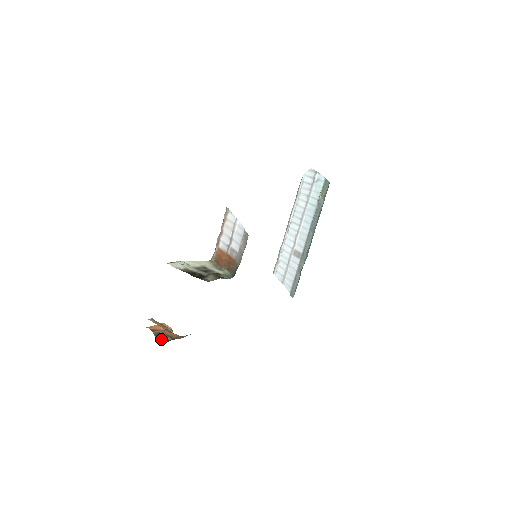
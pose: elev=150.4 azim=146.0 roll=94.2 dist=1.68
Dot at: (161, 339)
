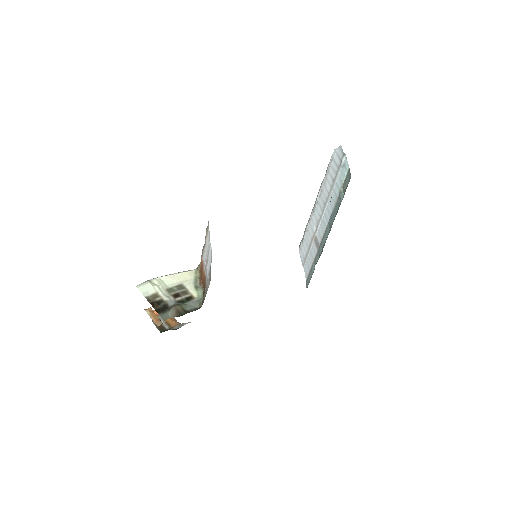
Dot at: (158, 328)
